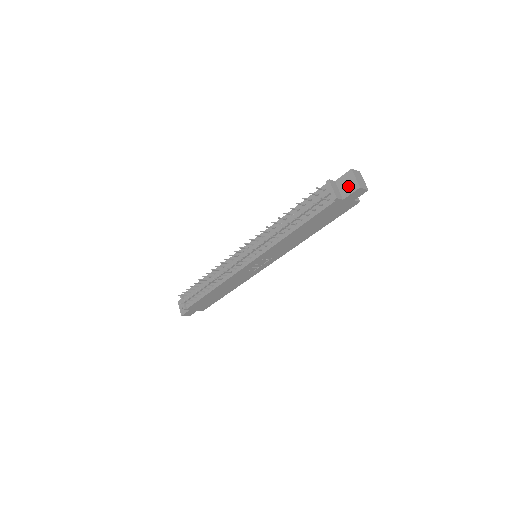
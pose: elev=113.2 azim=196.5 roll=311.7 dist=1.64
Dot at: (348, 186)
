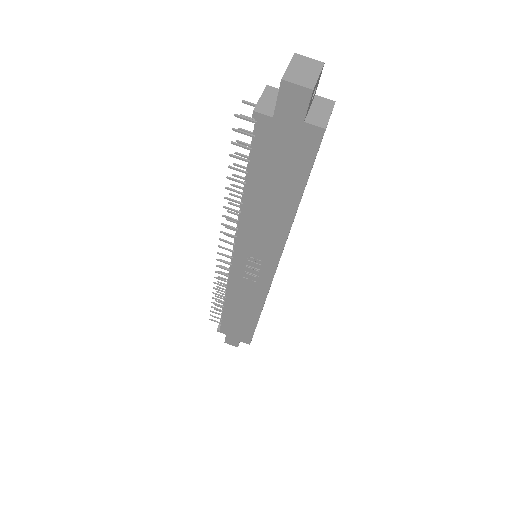
Dot at: occluded
